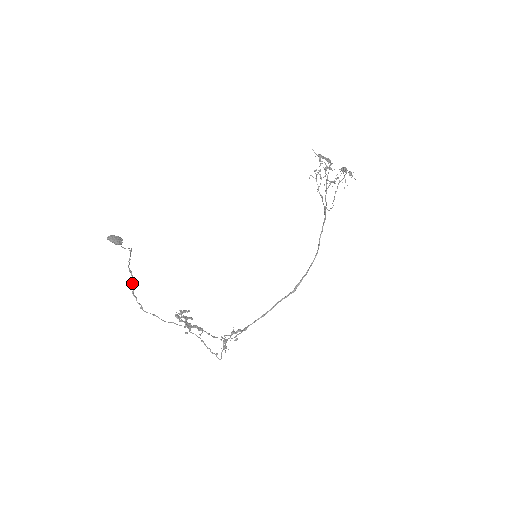
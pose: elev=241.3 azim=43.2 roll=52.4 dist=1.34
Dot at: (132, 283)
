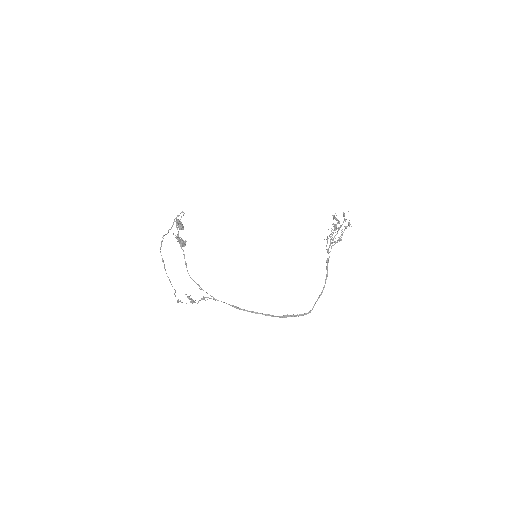
Dot at: (168, 230)
